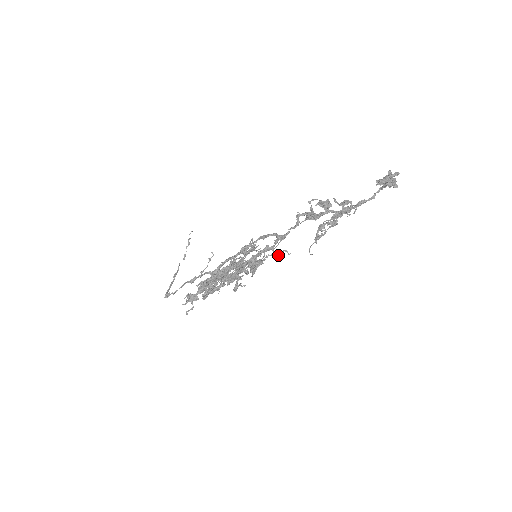
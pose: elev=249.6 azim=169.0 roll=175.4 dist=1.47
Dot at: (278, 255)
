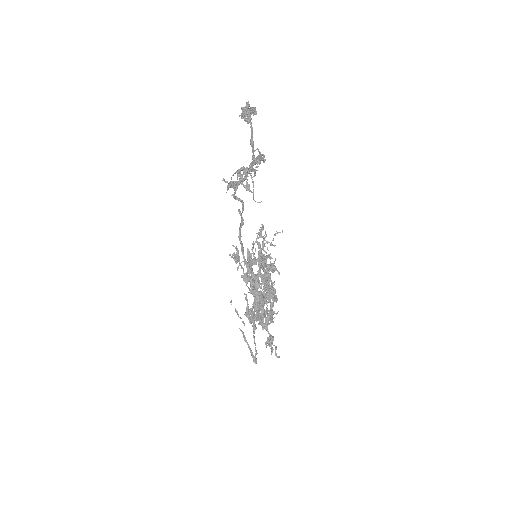
Dot at: (263, 236)
